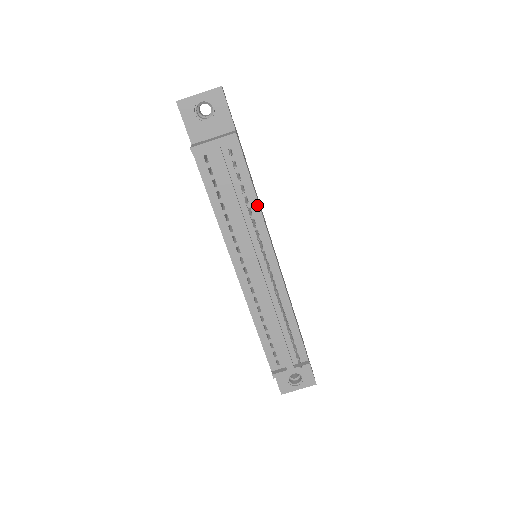
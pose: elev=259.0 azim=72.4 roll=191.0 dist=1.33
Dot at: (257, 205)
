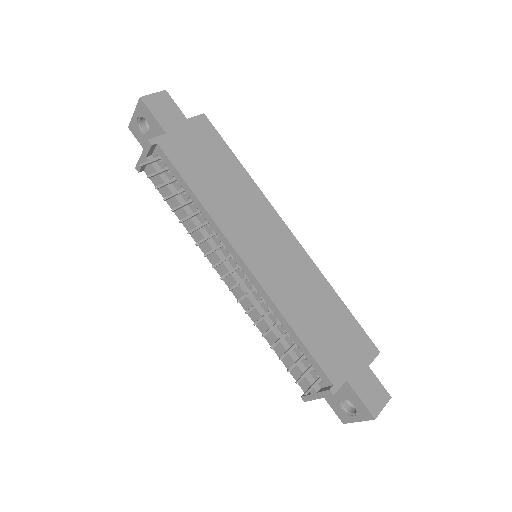
Dot at: (201, 205)
